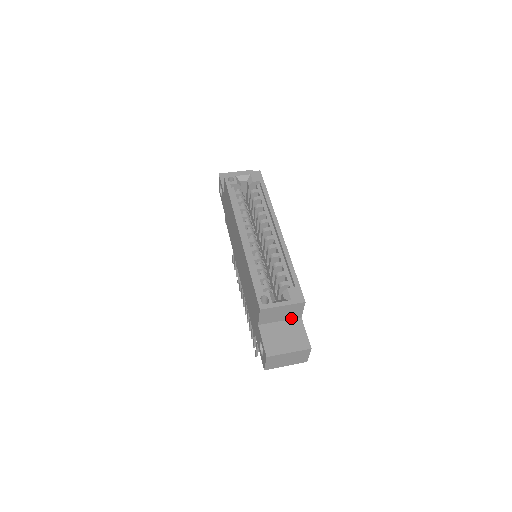
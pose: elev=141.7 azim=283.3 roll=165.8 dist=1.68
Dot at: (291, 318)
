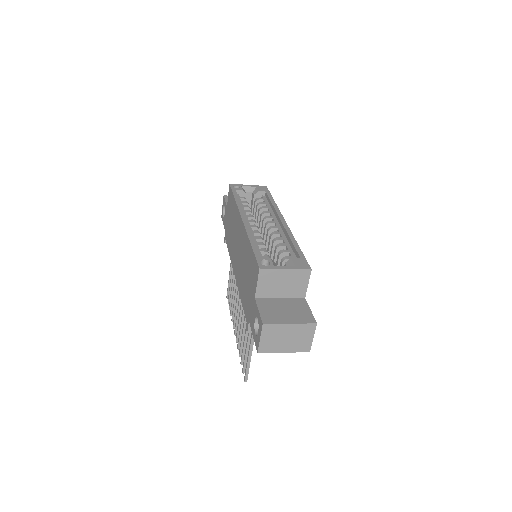
Dot at: (293, 296)
